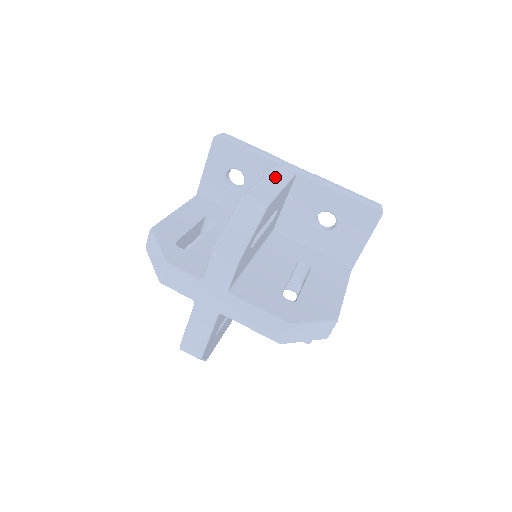
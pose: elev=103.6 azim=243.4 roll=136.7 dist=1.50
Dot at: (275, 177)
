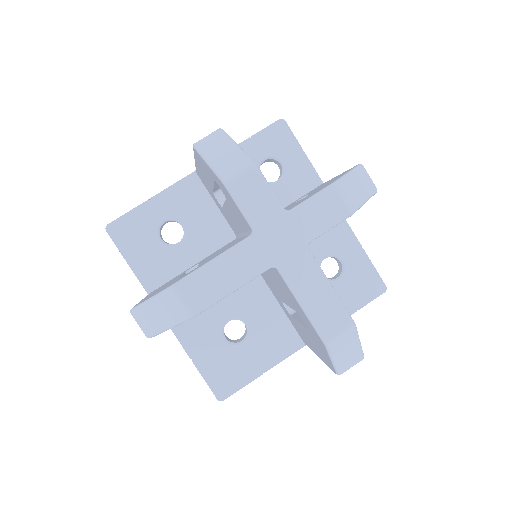
Dot at: occluded
